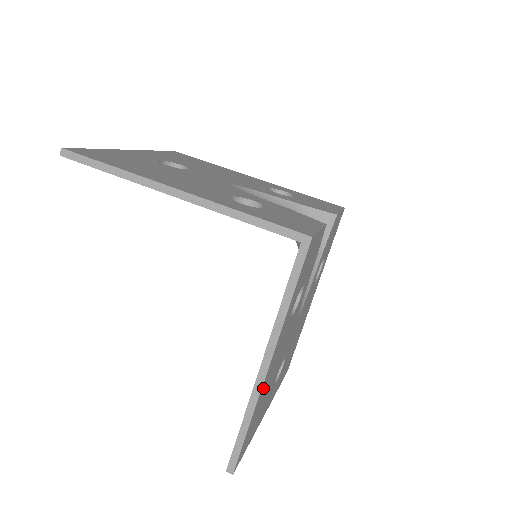
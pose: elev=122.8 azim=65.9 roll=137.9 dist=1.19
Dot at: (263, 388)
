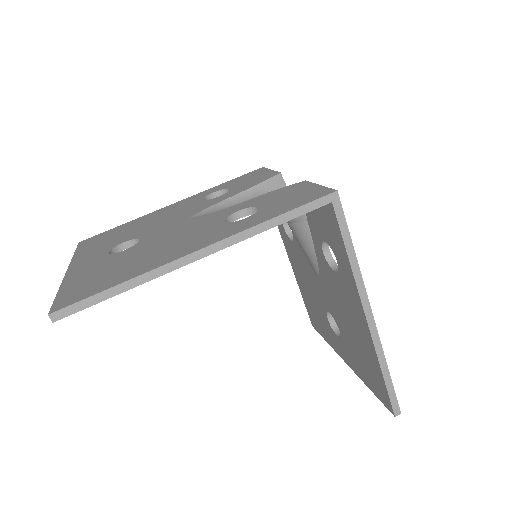
Dot at: occluded
